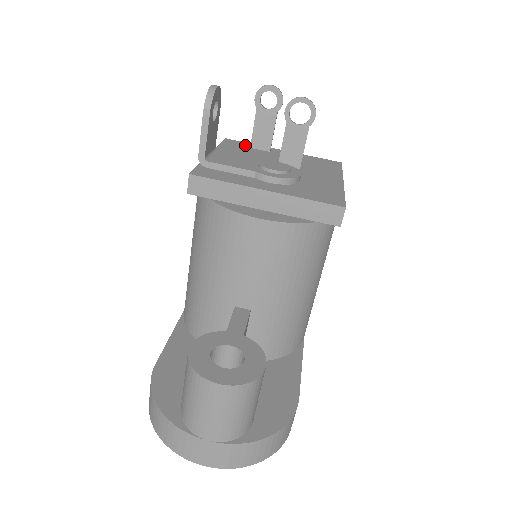
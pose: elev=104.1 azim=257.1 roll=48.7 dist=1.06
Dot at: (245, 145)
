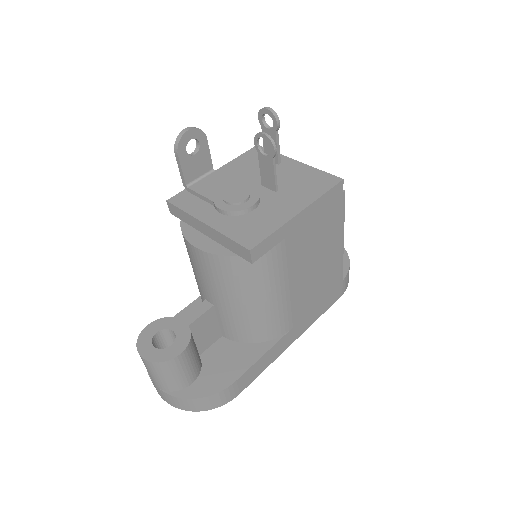
Dot at: occluded
